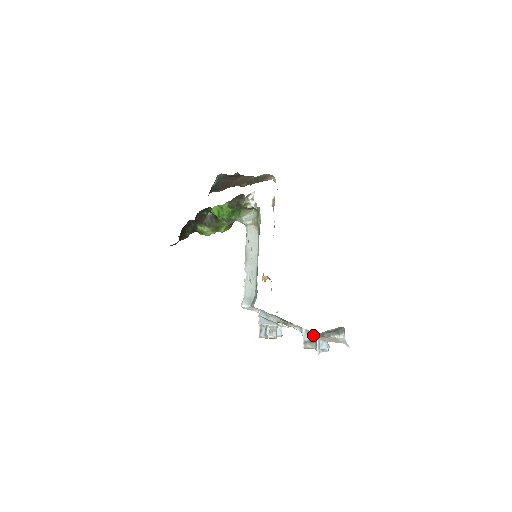
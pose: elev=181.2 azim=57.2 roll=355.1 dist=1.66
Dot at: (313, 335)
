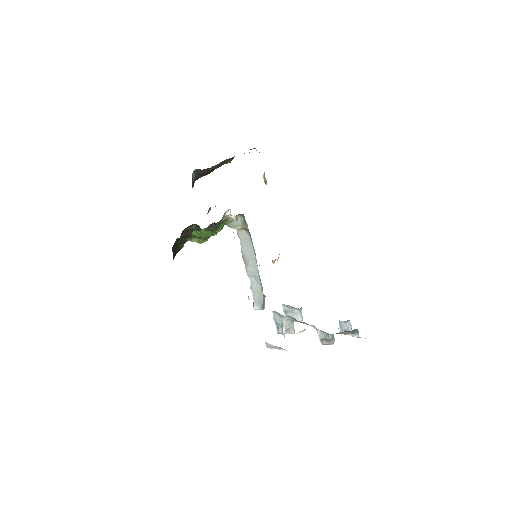
Dot at: occluded
